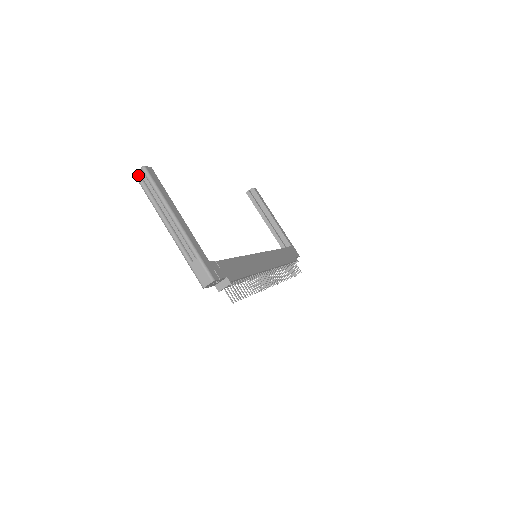
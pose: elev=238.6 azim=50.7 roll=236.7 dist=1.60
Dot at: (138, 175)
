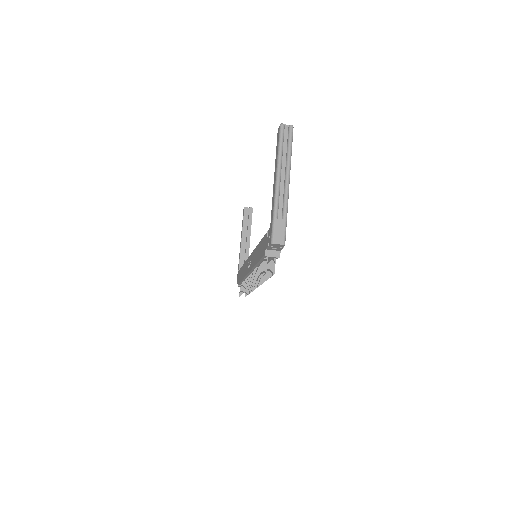
Dot at: (284, 127)
